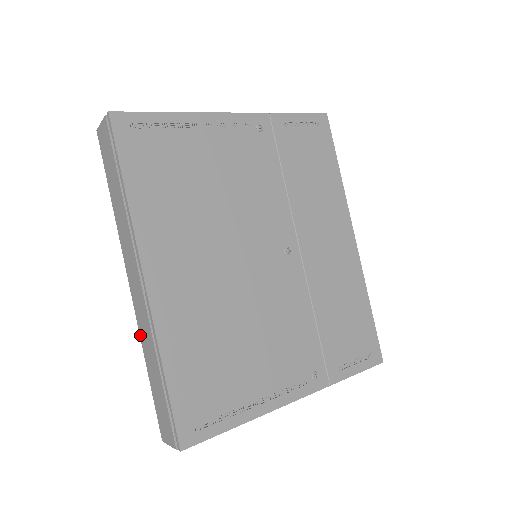
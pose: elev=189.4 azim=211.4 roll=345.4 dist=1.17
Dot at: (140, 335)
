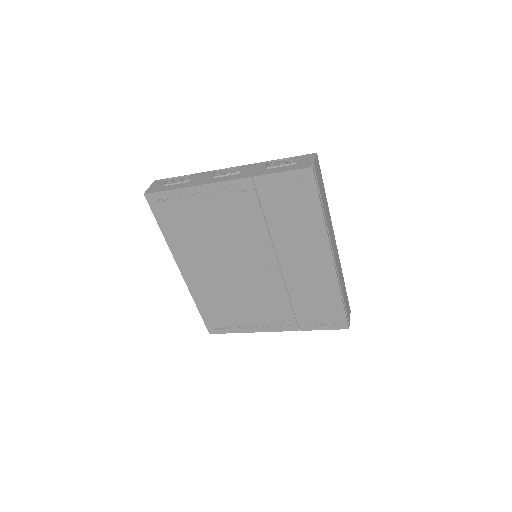
Dot at: occluded
